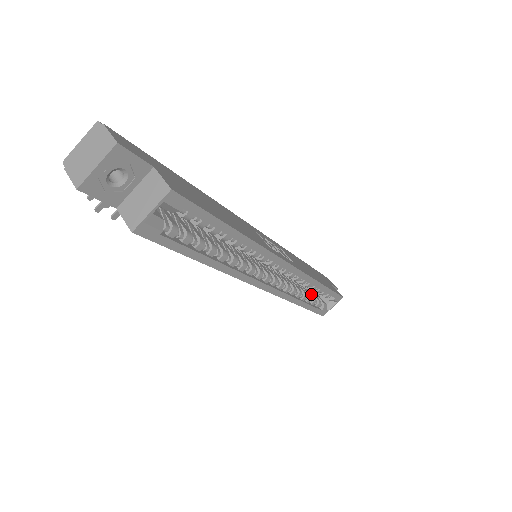
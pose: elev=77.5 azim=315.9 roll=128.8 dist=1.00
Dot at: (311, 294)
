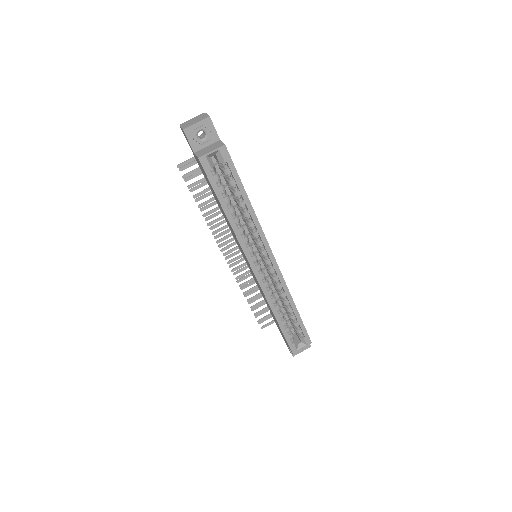
Dot at: (287, 323)
